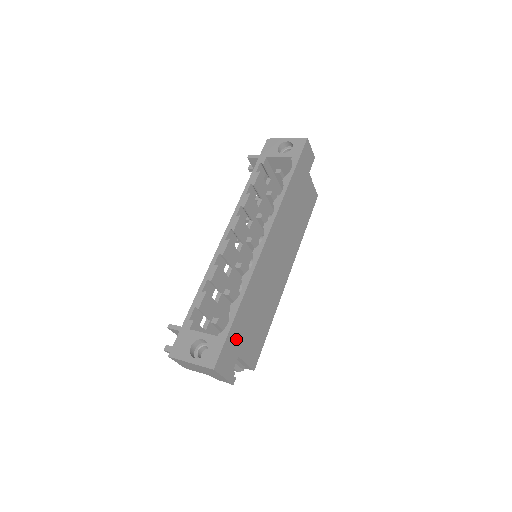
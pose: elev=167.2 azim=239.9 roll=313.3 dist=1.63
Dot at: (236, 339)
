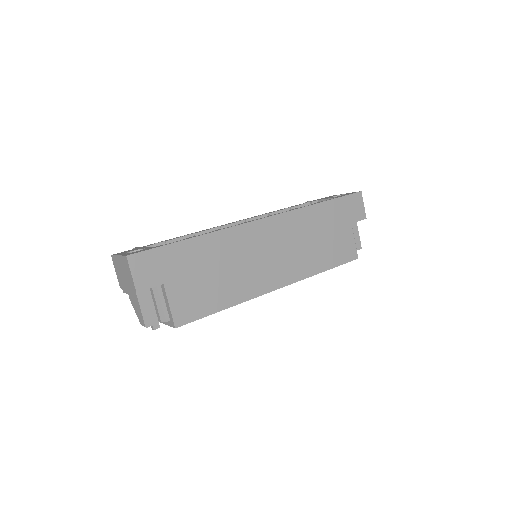
Dot at: (171, 263)
